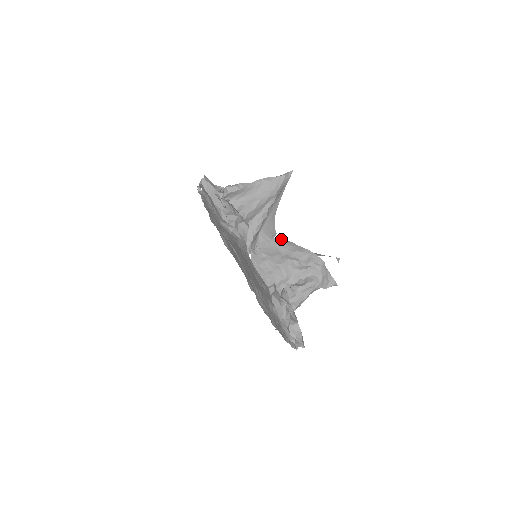
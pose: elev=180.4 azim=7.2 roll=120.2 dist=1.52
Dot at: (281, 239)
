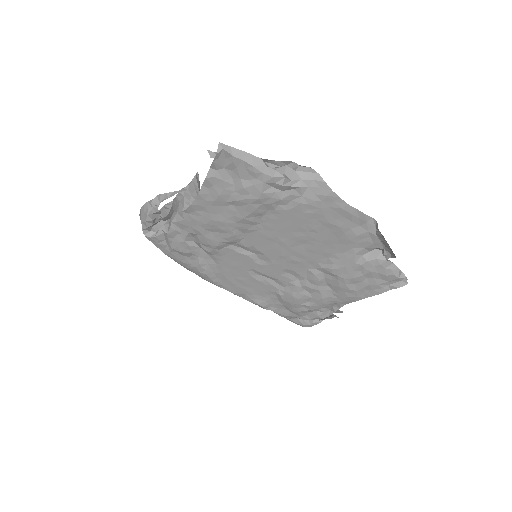
Dot at: occluded
